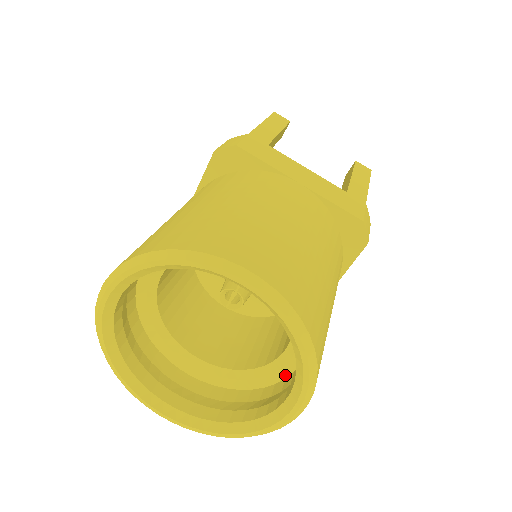
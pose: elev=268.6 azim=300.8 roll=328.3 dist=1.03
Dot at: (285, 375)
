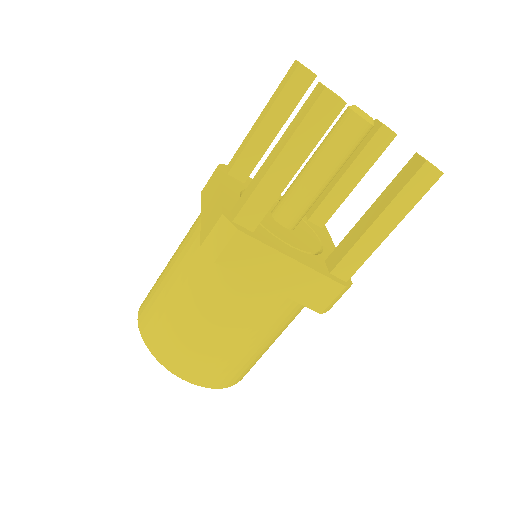
Dot at: occluded
